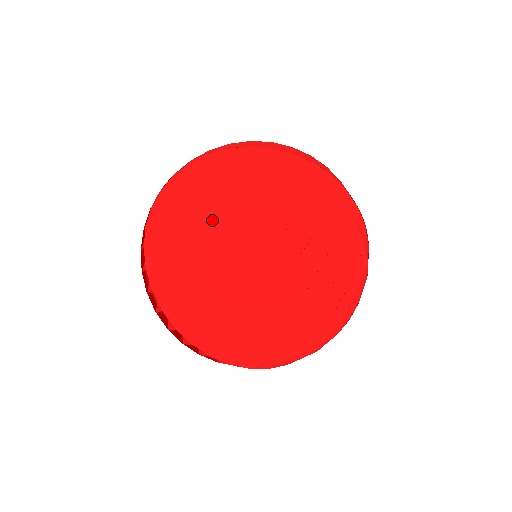
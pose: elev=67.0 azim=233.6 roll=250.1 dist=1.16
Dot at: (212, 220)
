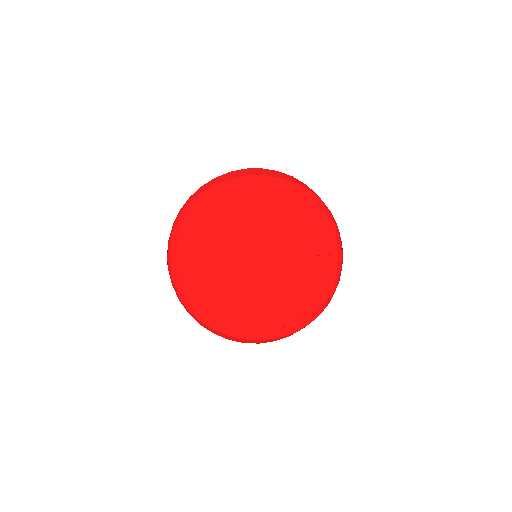
Dot at: occluded
